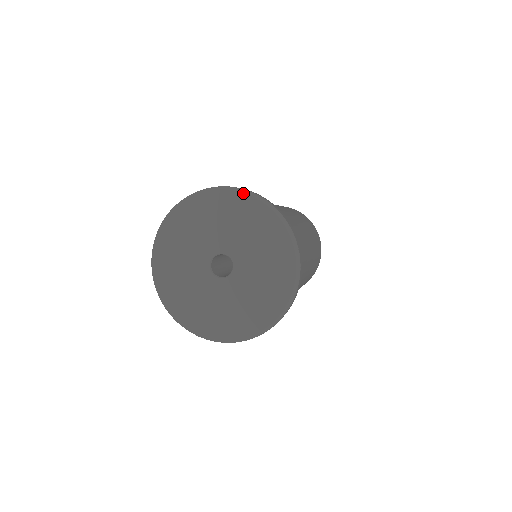
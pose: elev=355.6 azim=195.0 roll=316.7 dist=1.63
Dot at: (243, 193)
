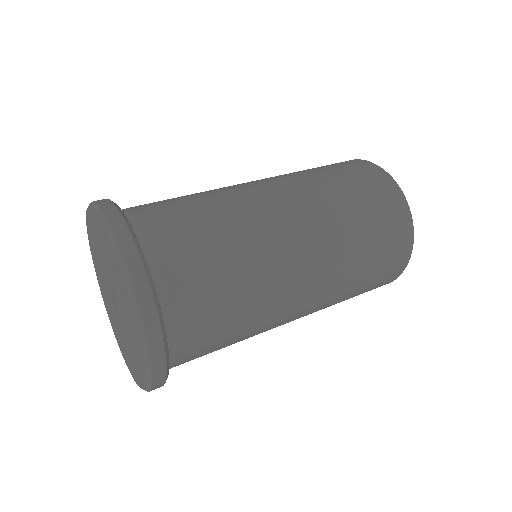
Dot at: (91, 208)
